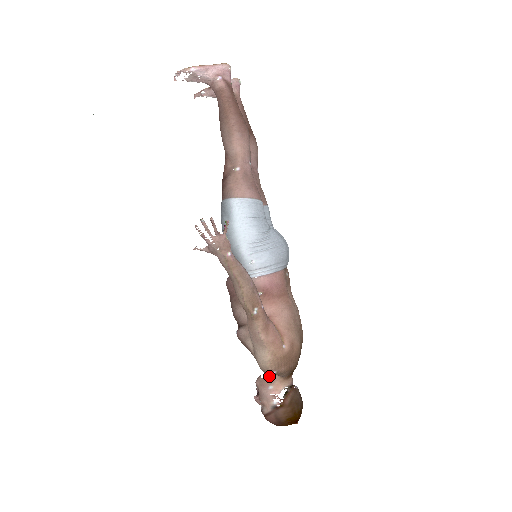
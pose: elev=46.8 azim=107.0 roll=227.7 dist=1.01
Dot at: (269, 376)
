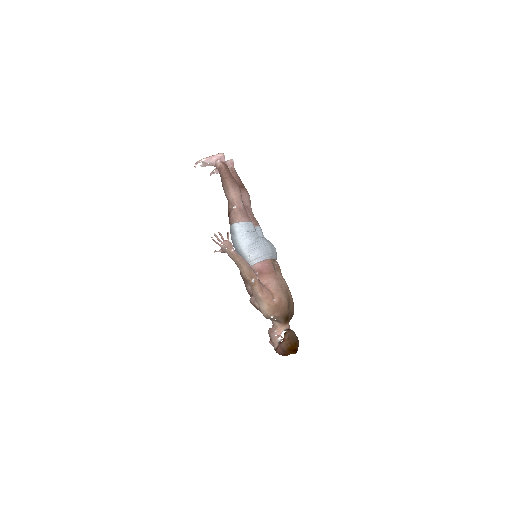
Dot at: (274, 325)
